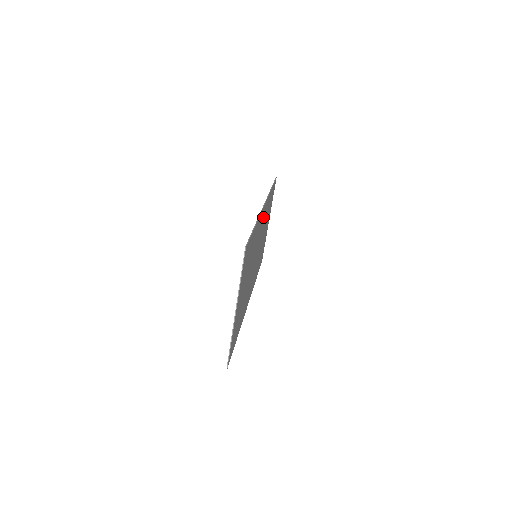
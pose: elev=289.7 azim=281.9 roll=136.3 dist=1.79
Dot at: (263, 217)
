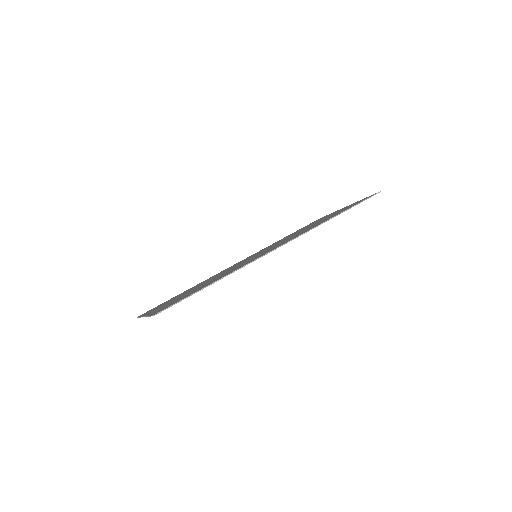
Dot at: occluded
